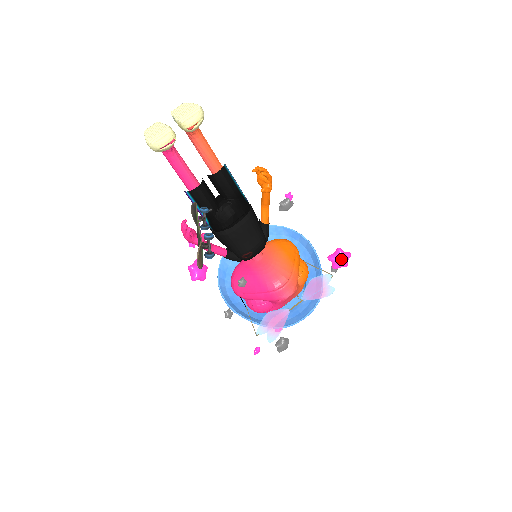
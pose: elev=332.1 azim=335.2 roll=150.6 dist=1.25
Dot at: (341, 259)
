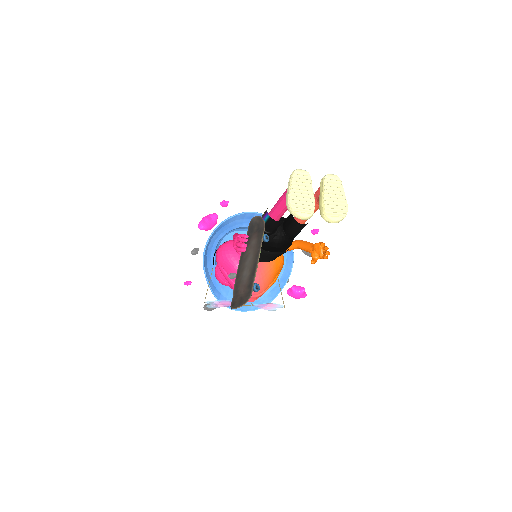
Dot at: (298, 296)
